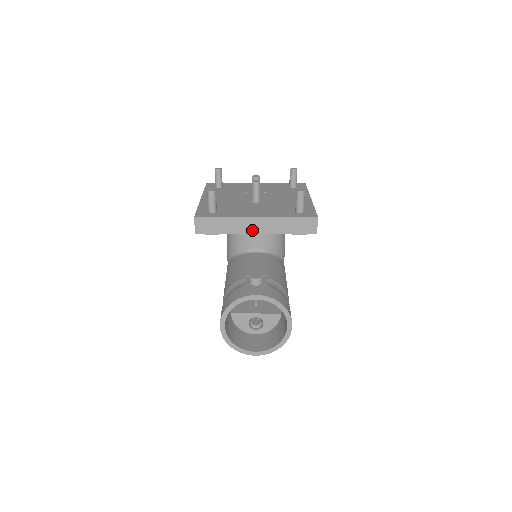
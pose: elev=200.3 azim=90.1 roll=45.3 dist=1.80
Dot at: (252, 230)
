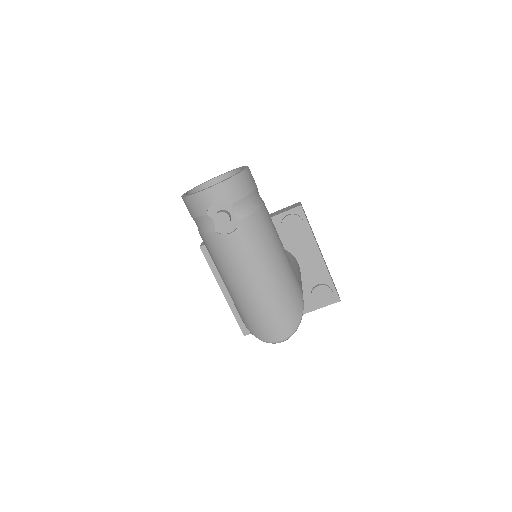
Dot at: occluded
